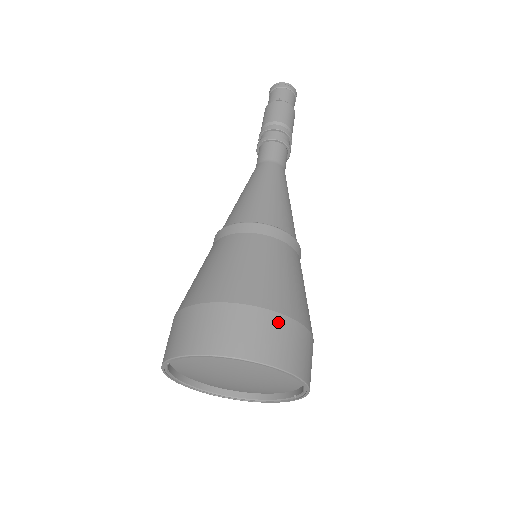
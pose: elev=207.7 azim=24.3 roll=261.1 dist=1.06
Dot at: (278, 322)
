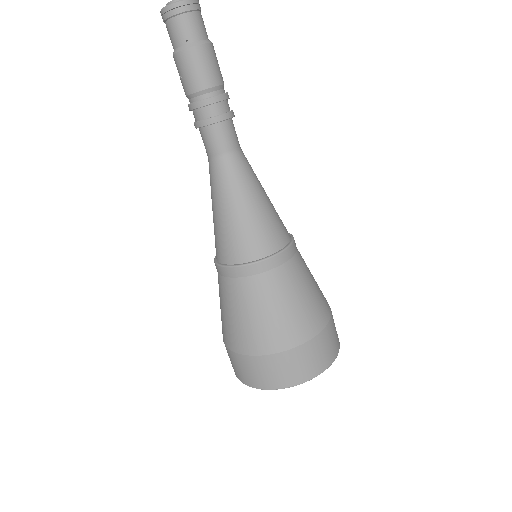
Dot at: (313, 346)
